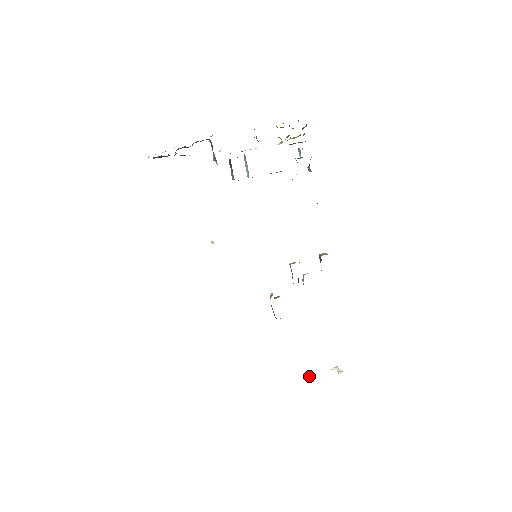
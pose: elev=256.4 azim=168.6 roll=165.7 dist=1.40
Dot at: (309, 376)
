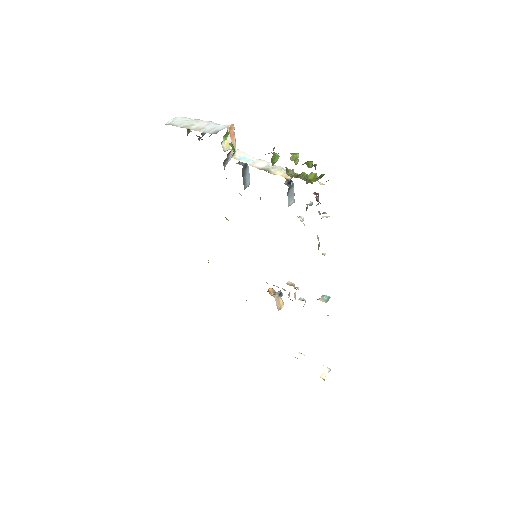
Dot at: (302, 355)
